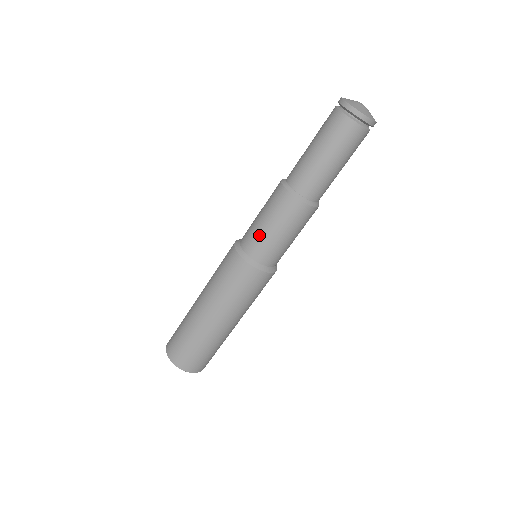
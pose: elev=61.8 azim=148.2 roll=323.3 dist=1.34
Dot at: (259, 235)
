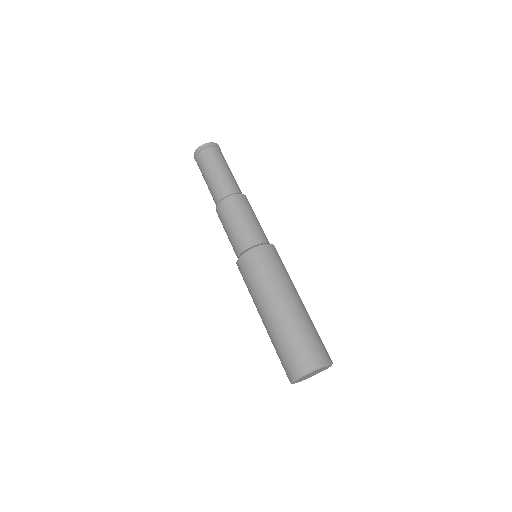
Dot at: (237, 234)
